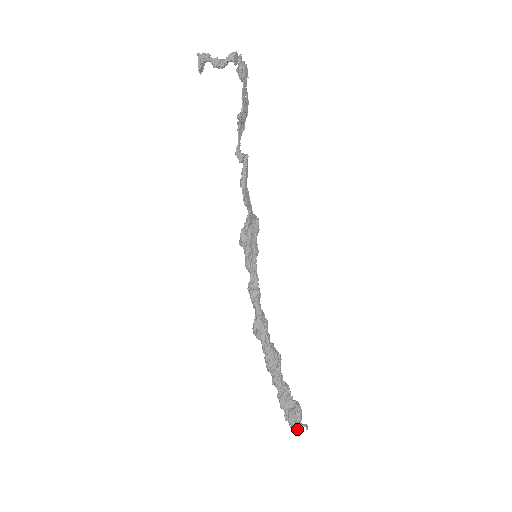
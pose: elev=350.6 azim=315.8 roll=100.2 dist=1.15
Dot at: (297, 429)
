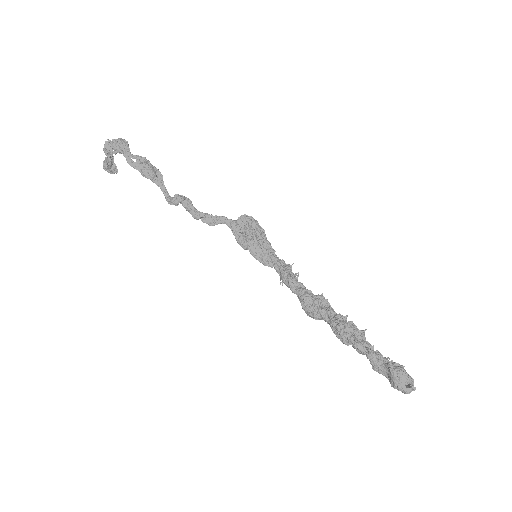
Dot at: (406, 393)
